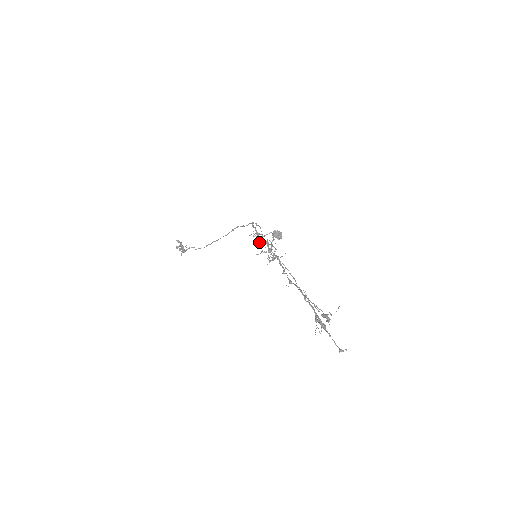
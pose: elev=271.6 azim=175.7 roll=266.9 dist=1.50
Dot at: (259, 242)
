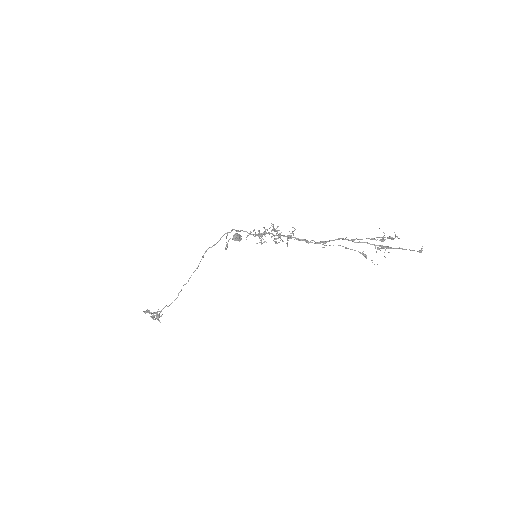
Dot at: (261, 237)
